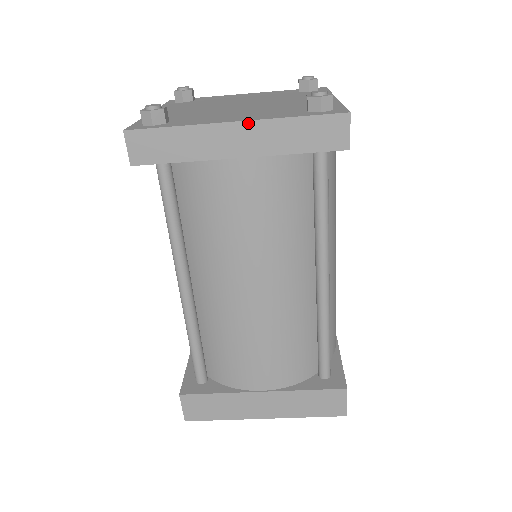
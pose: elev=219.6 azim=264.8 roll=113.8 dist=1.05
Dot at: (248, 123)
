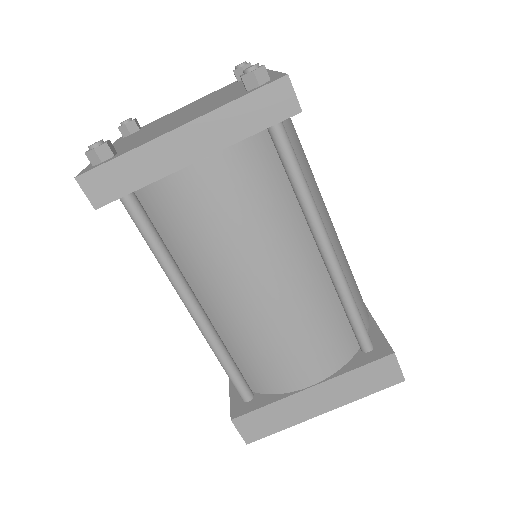
Dot at: (192, 124)
